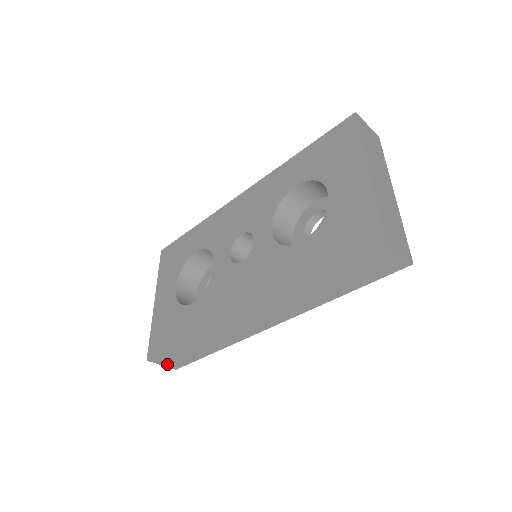
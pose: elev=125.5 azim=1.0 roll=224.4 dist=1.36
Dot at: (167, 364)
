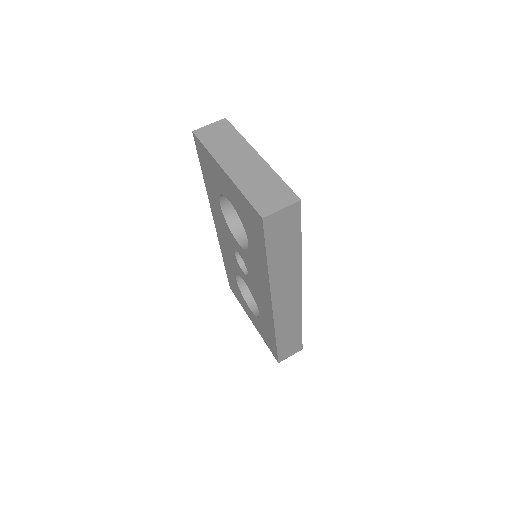
Dot at: (292, 353)
